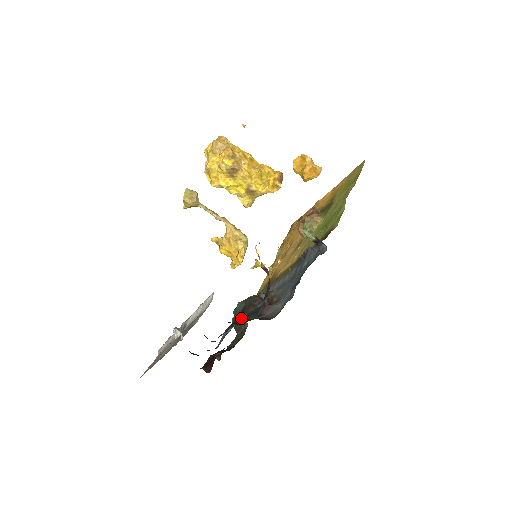
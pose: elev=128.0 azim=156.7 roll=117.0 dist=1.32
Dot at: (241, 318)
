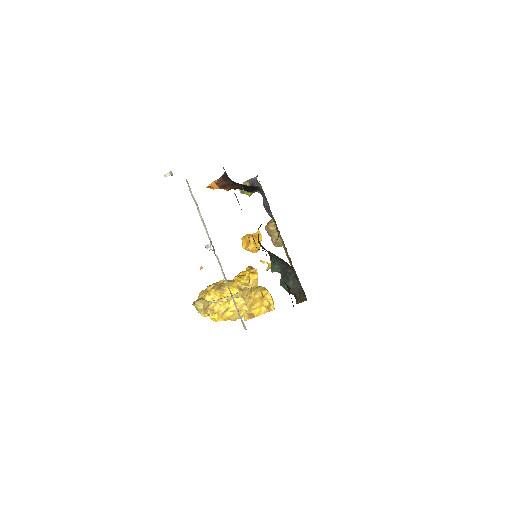
Dot at: occluded
